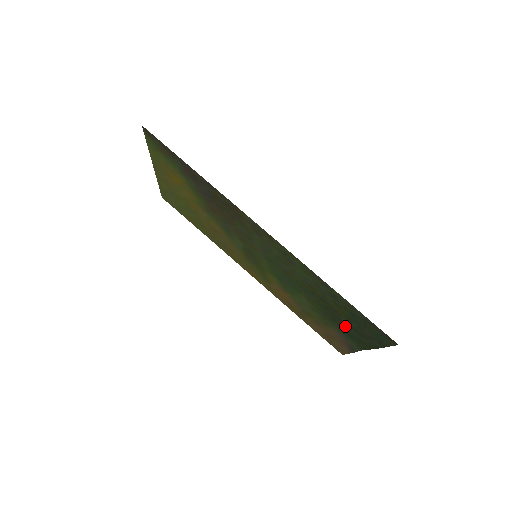
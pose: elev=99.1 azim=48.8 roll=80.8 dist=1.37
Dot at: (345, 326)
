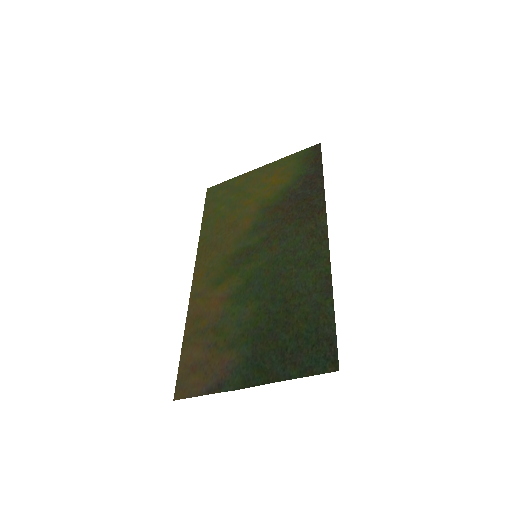
Dot at: (270, 347)
